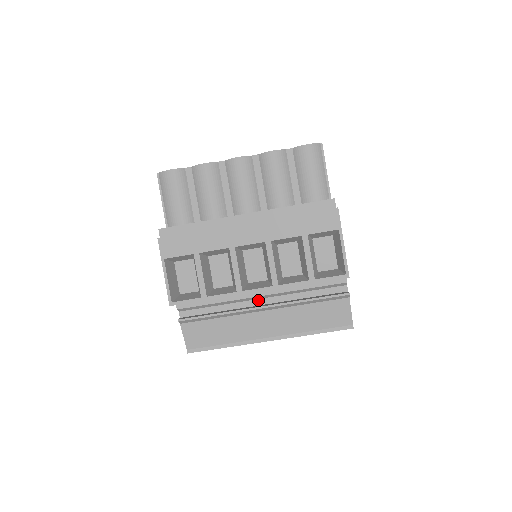
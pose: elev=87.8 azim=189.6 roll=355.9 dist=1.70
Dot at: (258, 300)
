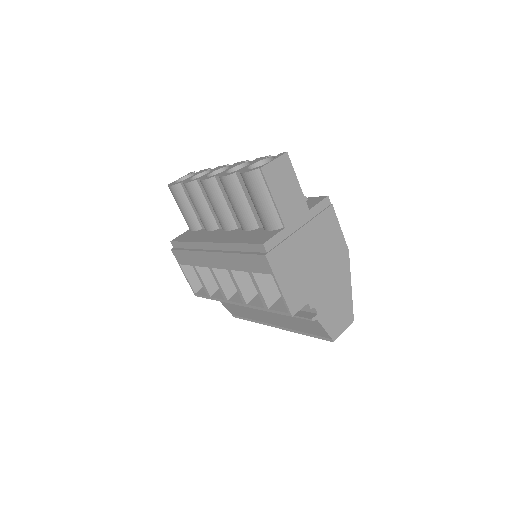
Dot at: occluded
